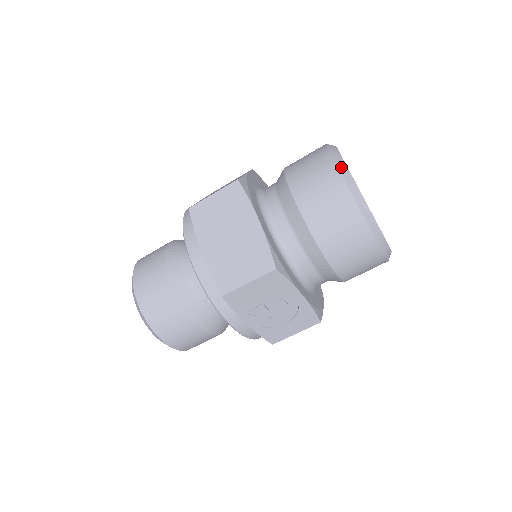
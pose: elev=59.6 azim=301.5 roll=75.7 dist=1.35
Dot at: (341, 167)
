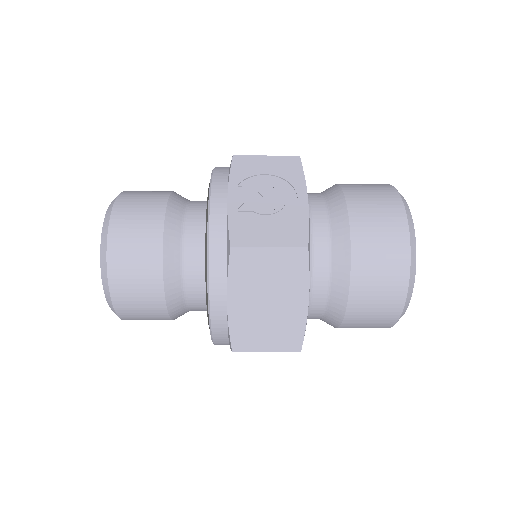
Dot at: occluded
